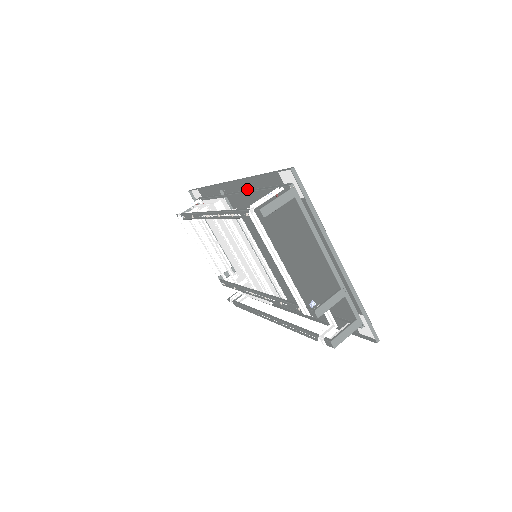
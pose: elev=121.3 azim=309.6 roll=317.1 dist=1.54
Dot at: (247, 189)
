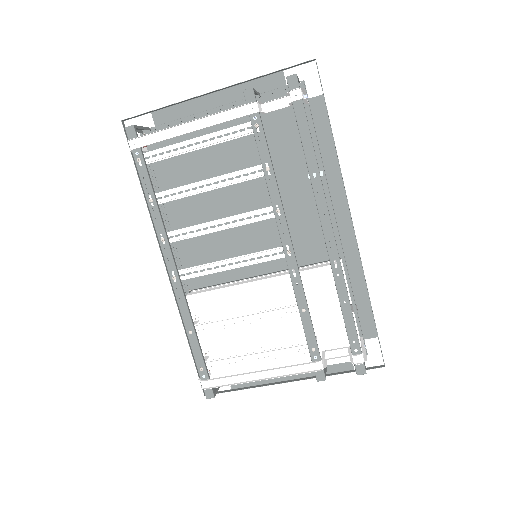
Dot at: (168, 228)
